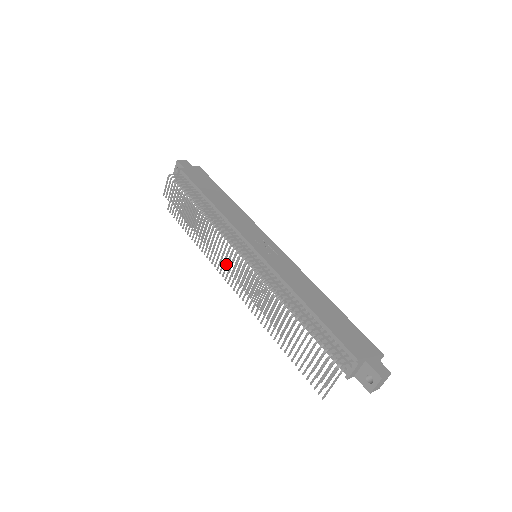
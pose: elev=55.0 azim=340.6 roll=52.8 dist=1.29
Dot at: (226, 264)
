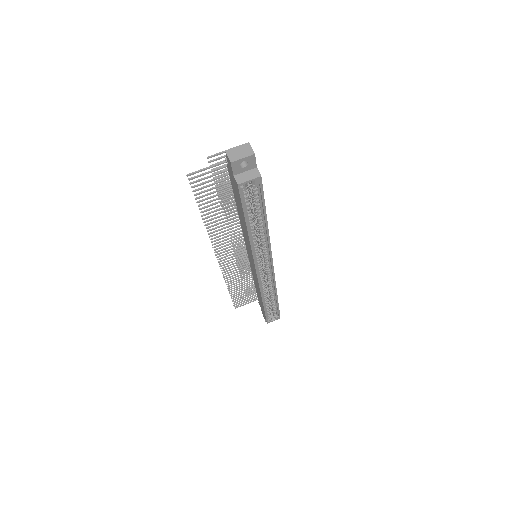
Dot at: (234, 261)
